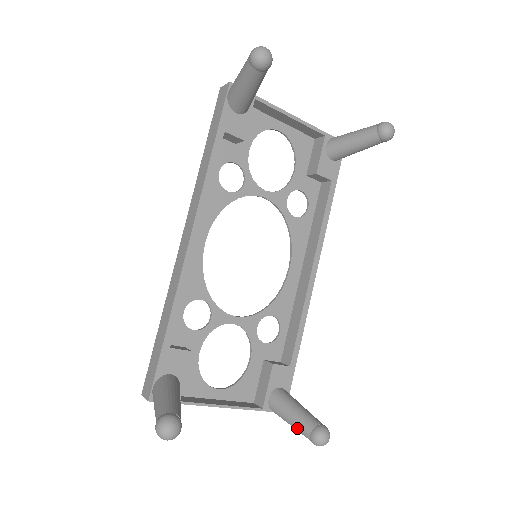
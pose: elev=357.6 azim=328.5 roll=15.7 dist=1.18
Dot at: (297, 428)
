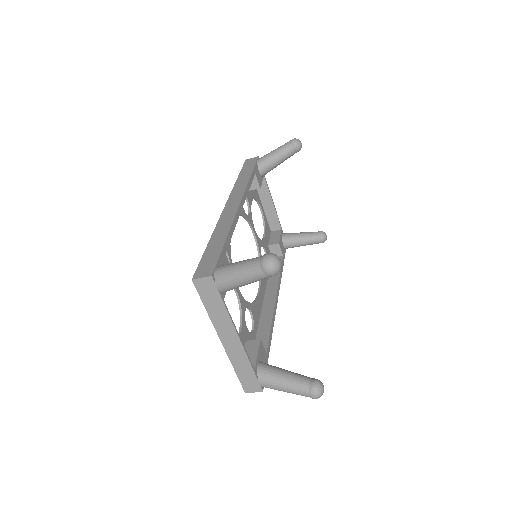
Dot at: (294, 382)
